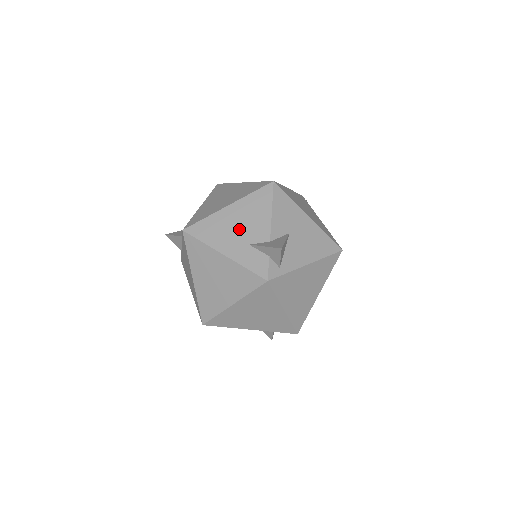
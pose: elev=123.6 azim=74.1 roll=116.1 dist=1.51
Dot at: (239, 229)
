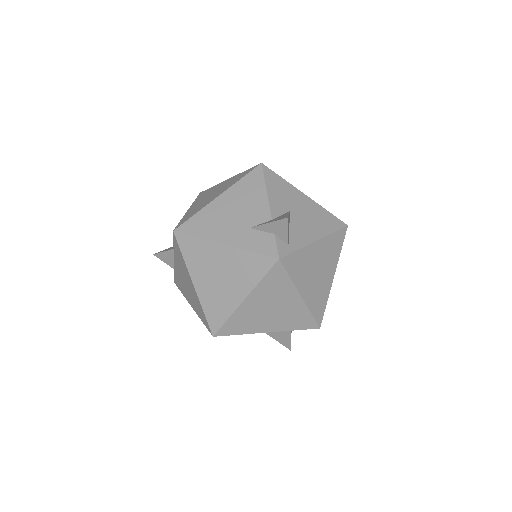
Dot at: (235, 216)
